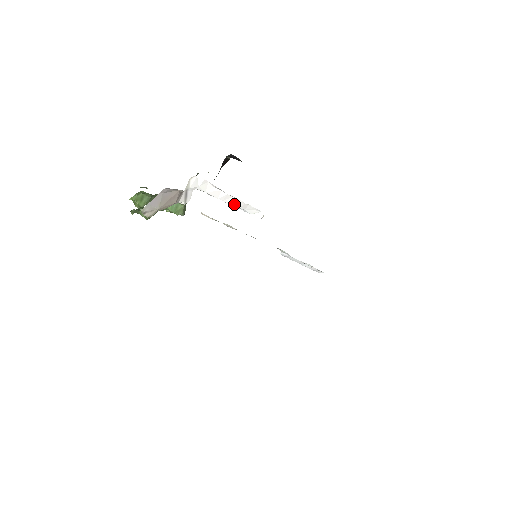
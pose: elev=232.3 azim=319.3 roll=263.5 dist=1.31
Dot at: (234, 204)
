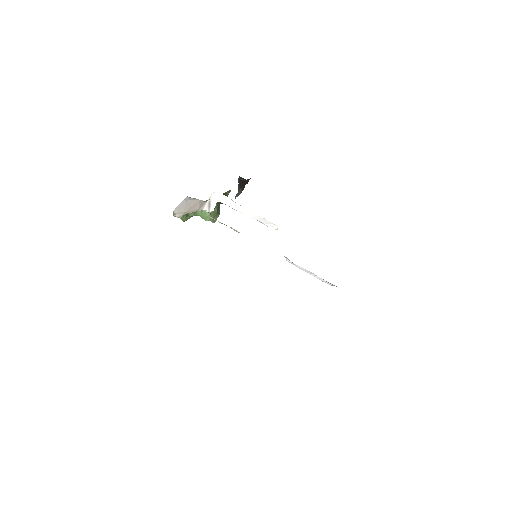
Dot at: (253, 217)
